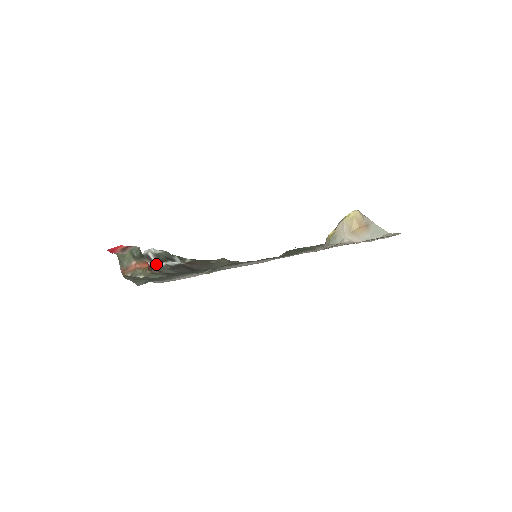
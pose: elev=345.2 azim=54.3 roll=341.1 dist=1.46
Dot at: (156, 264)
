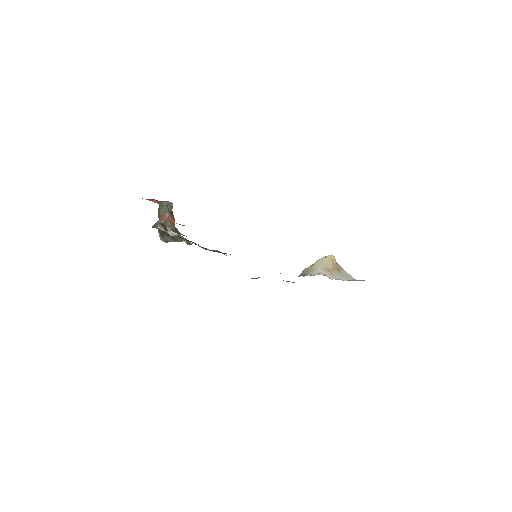
Dot at: (170, 232)
